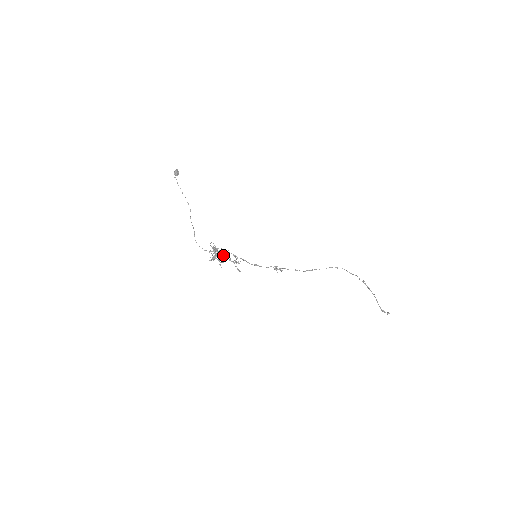
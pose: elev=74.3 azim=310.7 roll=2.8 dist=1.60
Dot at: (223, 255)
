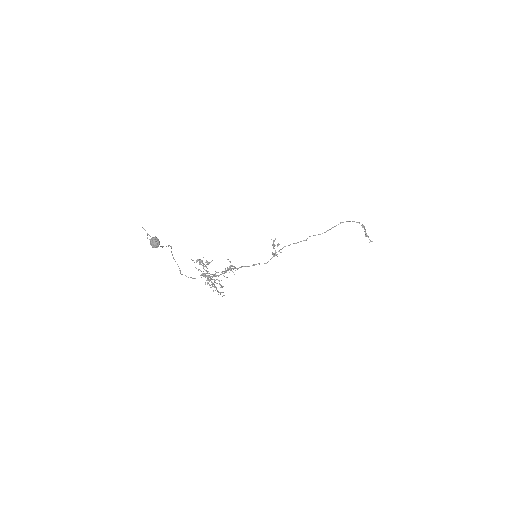
Dot at: (221, 287)
